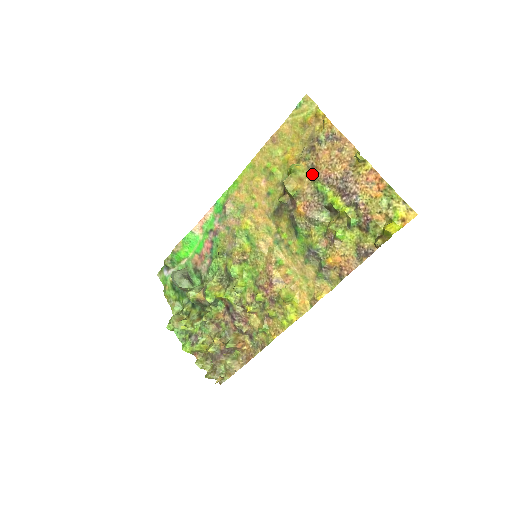
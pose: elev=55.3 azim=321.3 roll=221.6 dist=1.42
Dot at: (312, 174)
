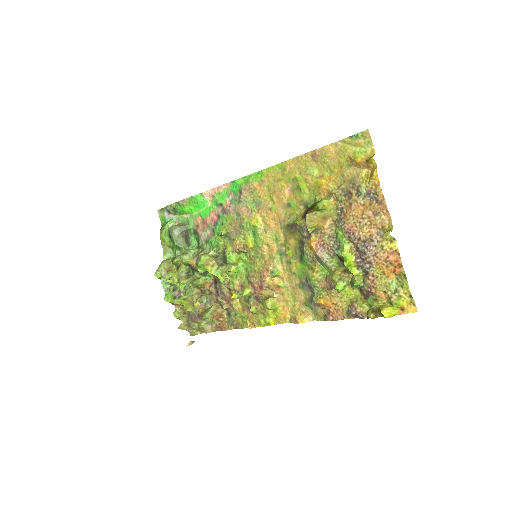
Dot at: (338, 217)
